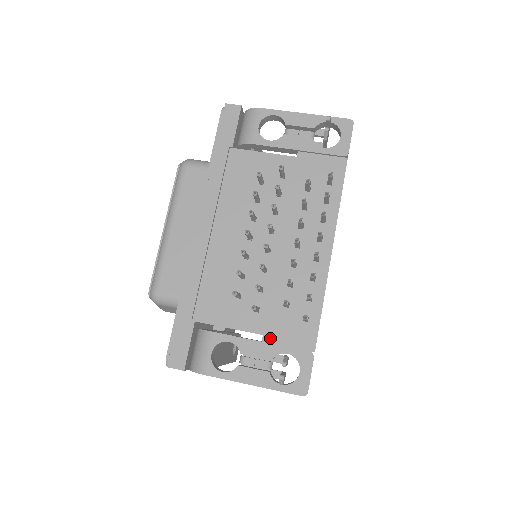
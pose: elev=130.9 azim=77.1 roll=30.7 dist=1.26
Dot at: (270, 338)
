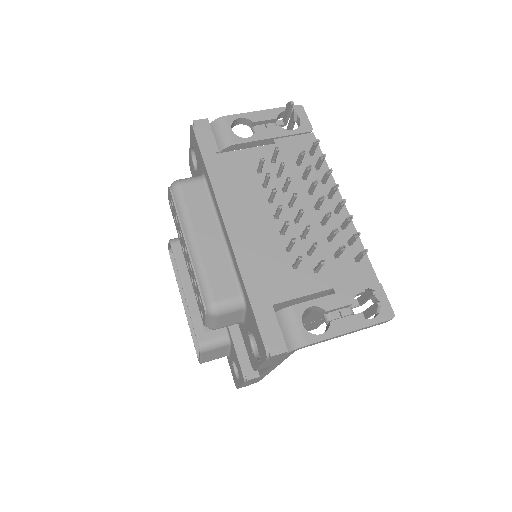
Dot at: (340, 288)
